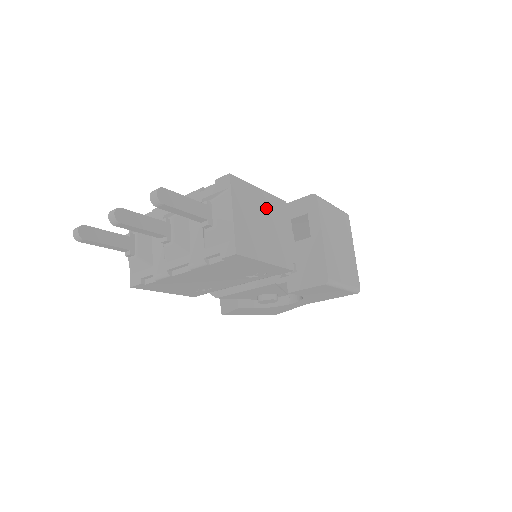
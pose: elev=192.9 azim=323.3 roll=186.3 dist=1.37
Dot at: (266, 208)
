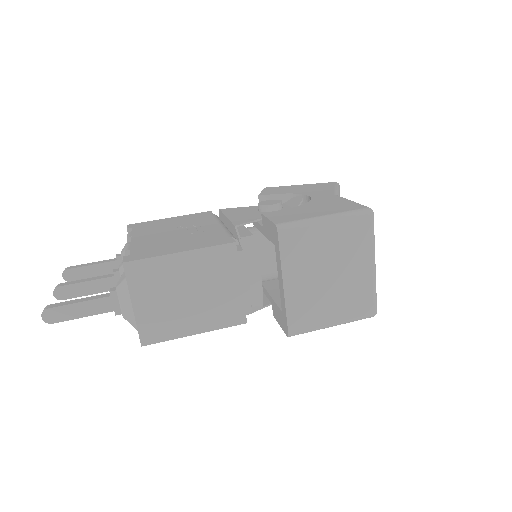
Dot at: (193, 271)
